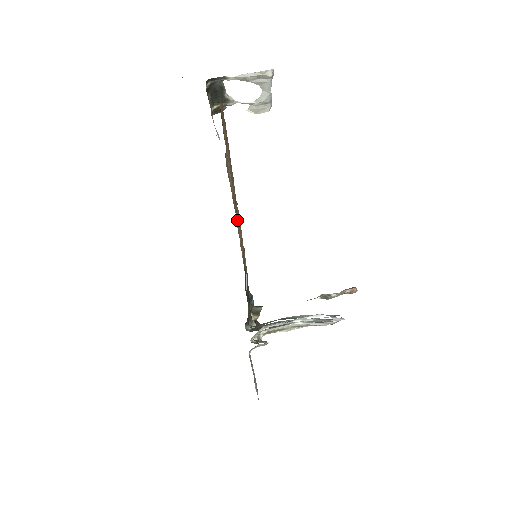
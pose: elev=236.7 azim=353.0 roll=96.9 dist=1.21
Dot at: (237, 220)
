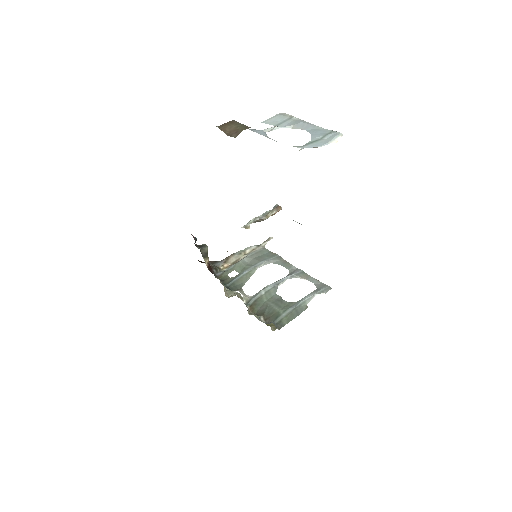
Dot at: occluded
